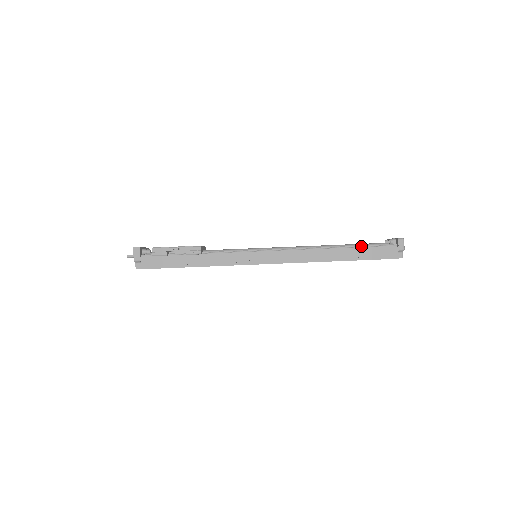
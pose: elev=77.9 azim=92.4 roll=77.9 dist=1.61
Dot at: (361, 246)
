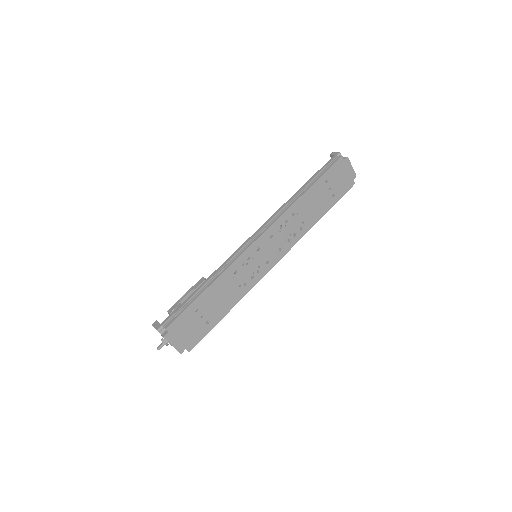
Dot at: occluded
